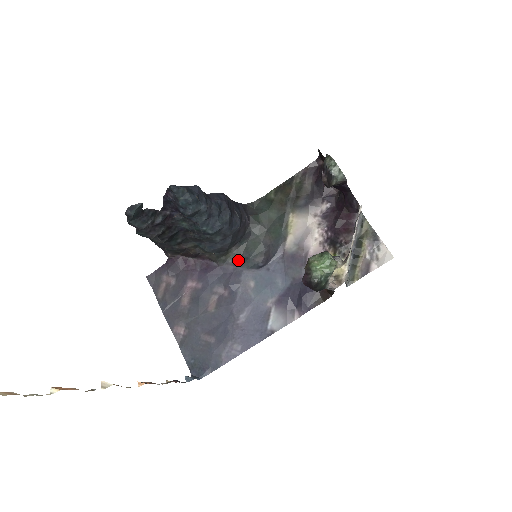
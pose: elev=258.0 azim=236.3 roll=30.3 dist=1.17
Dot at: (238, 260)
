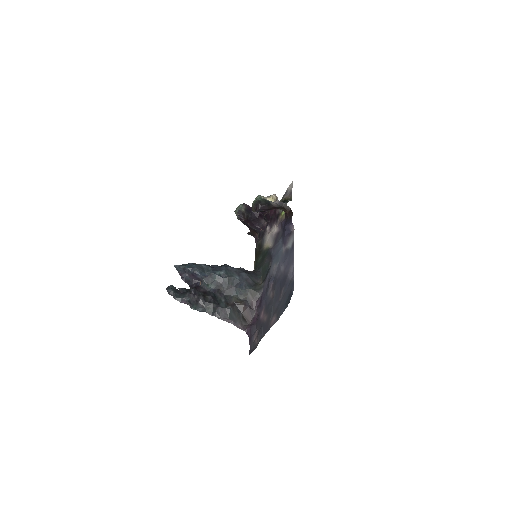
Dot at: (265, 279)
